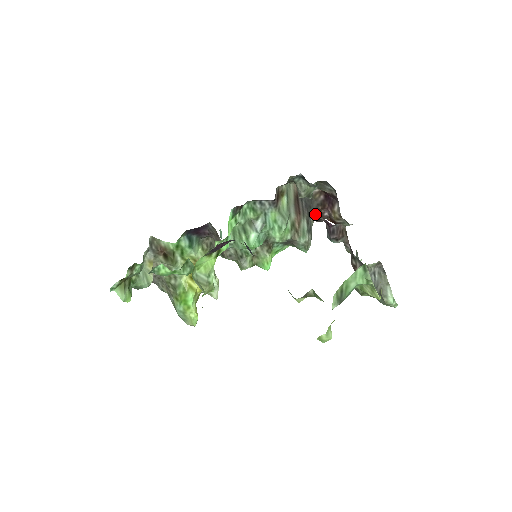
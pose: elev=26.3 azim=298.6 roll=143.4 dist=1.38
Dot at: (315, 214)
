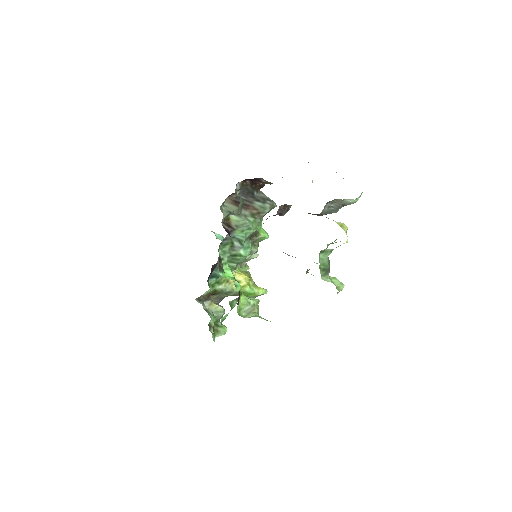
Dot at: (256, 191)
